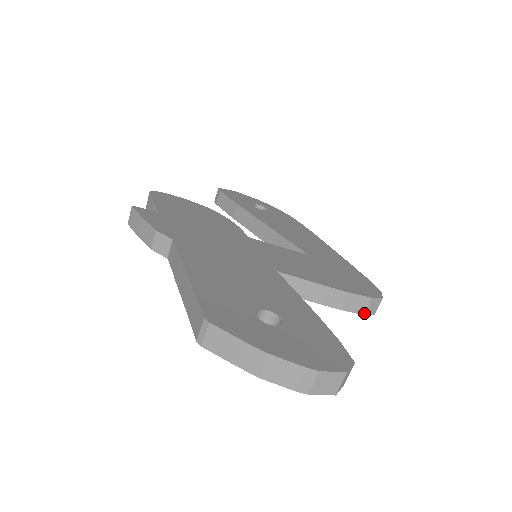
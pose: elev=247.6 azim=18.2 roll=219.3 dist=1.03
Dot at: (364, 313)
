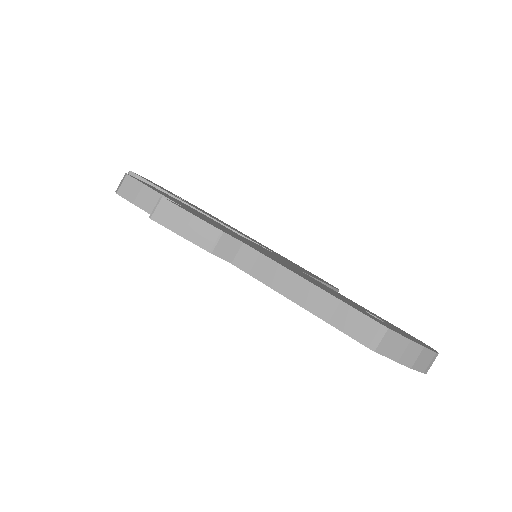
Dot at: occluded
